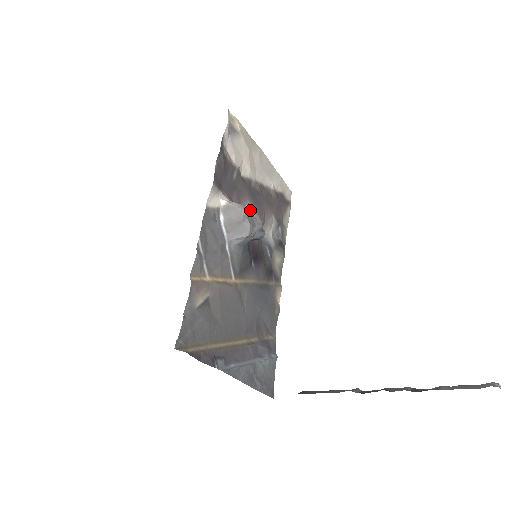
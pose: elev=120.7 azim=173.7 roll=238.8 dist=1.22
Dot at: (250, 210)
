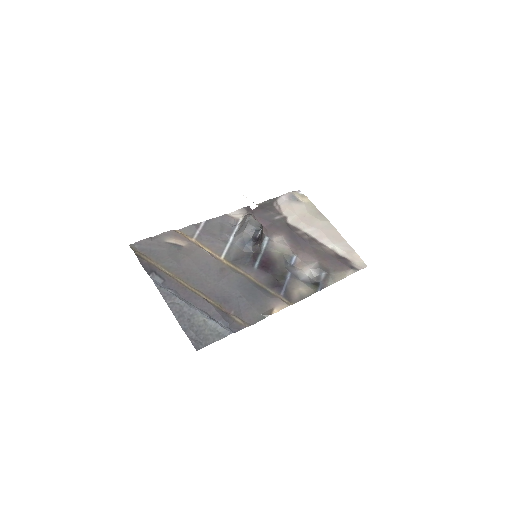
Dot at: (282, 241)
